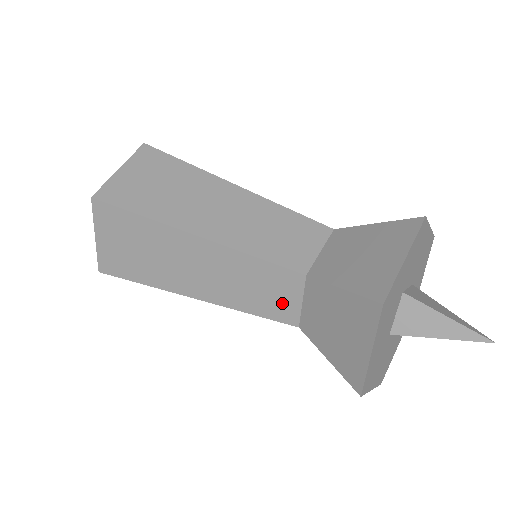
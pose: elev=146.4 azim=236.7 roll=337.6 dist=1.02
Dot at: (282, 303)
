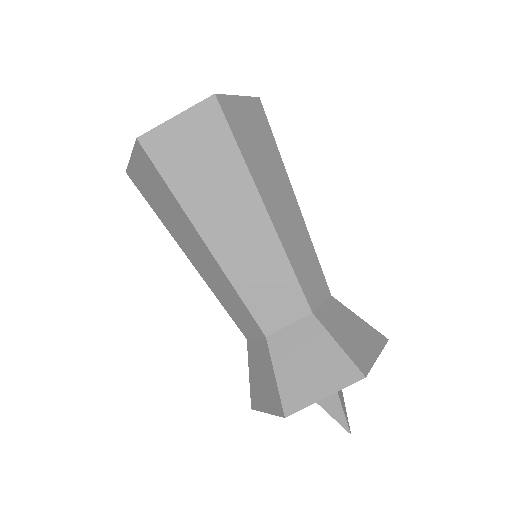
Dot at: occluded
